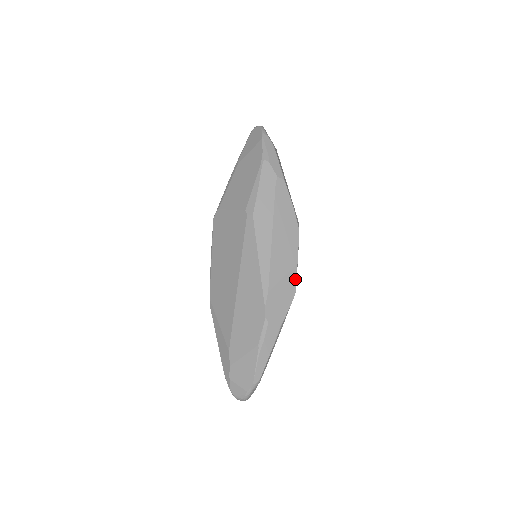
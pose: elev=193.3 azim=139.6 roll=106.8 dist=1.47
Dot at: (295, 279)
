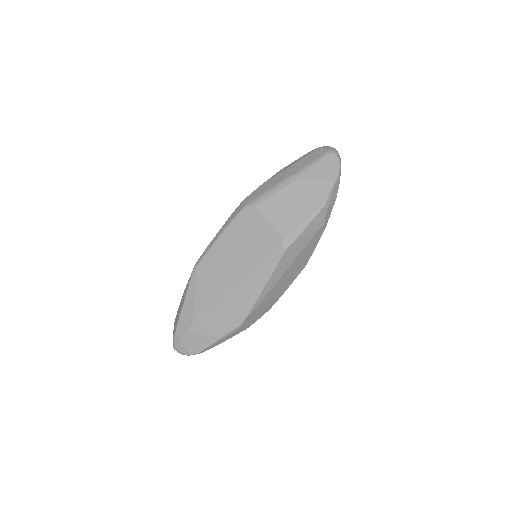
Dot at: (277, 300)
